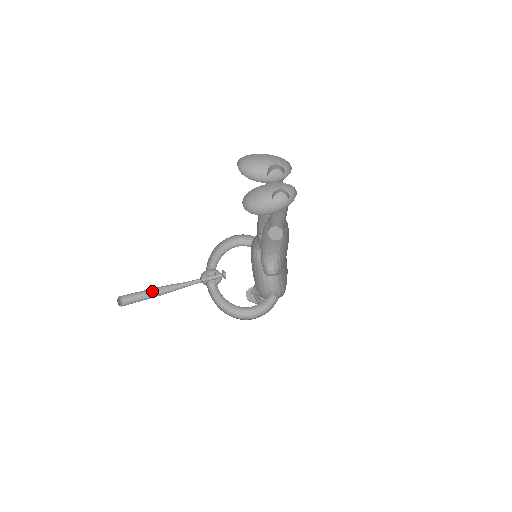
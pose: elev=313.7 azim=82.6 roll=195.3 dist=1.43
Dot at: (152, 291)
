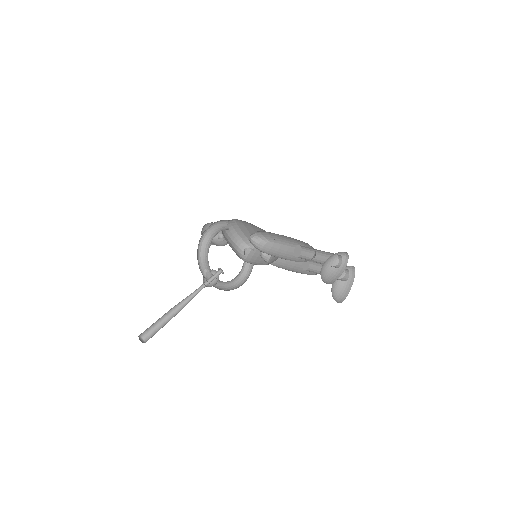
Dot at: (163, 315)
